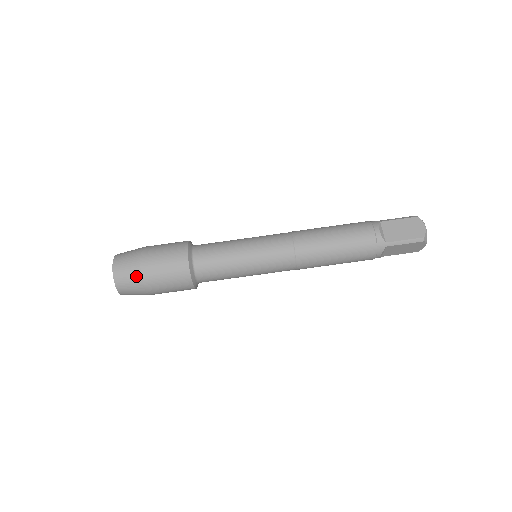
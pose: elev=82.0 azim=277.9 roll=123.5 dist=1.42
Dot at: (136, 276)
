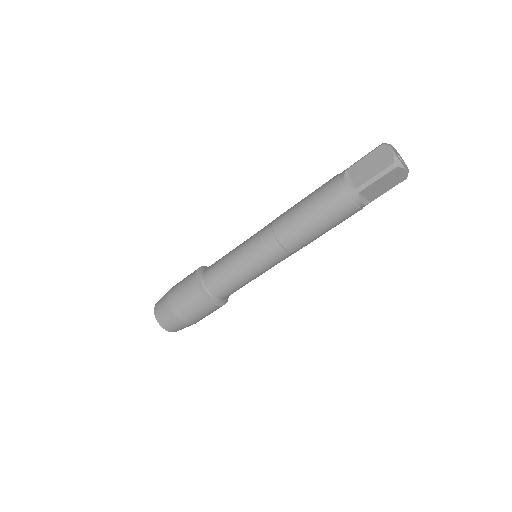
Dot at: occluded
